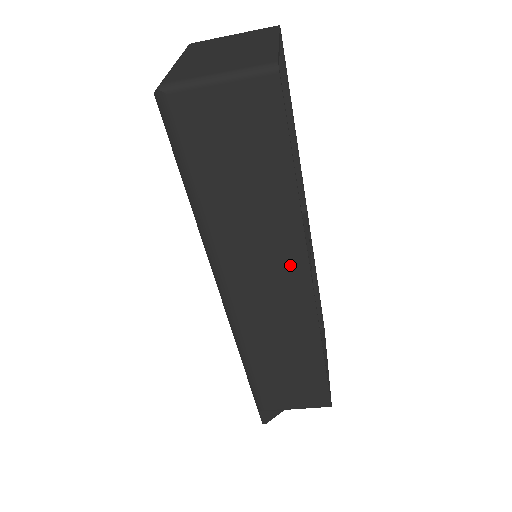
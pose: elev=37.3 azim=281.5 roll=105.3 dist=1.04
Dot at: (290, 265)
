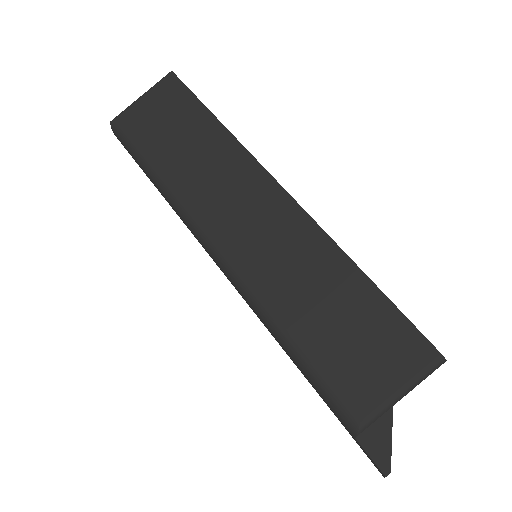
Dot at: (251, 181)
